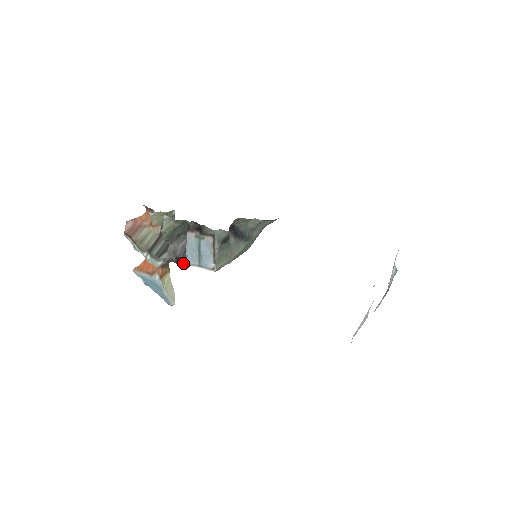
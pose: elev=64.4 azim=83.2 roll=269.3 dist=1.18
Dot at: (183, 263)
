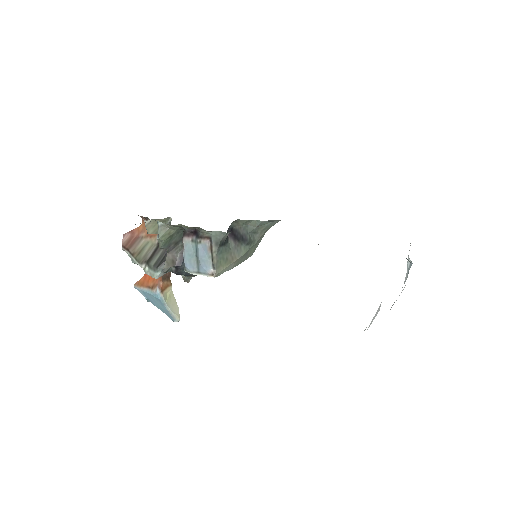
Dot at: (183, 273)
